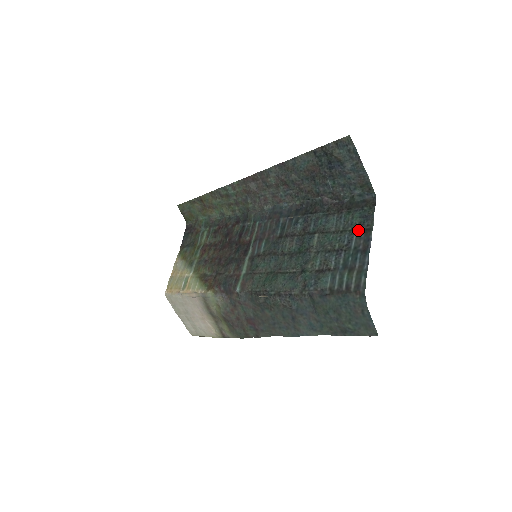
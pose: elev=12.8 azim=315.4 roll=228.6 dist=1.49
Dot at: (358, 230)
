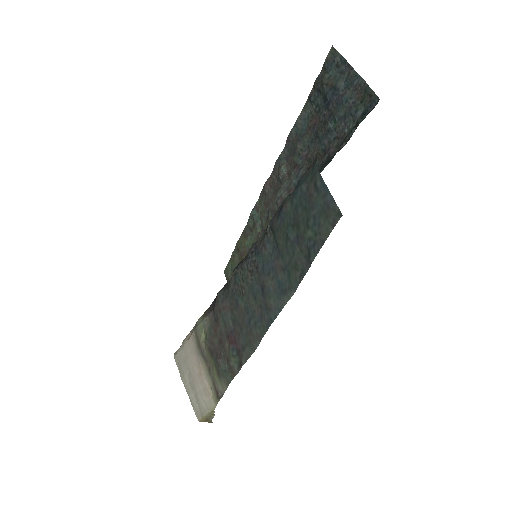
Dot at: occluded
